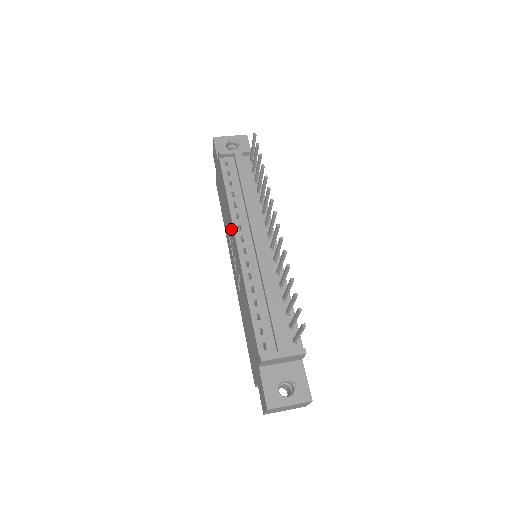
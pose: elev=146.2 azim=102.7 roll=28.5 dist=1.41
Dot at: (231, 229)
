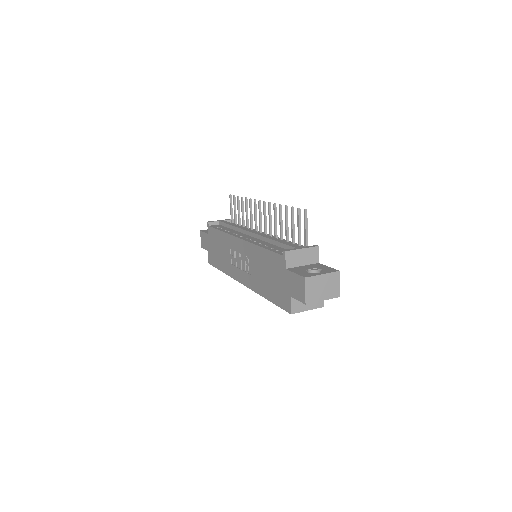
Dot at: (231, 244)
